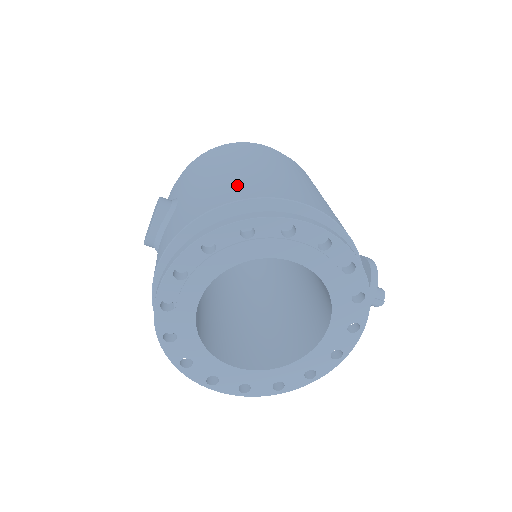
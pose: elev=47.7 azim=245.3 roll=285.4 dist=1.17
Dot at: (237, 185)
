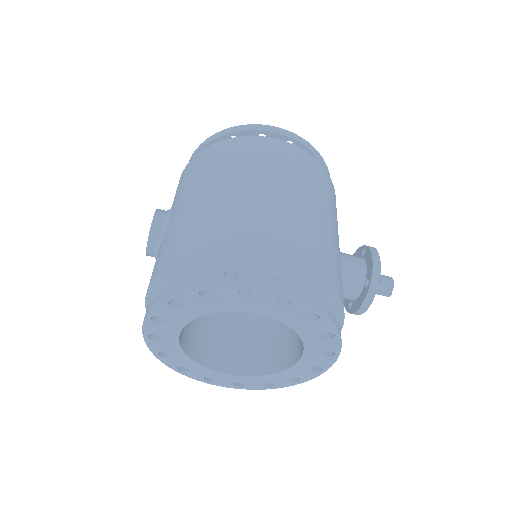
Dot at: (210, 225)
